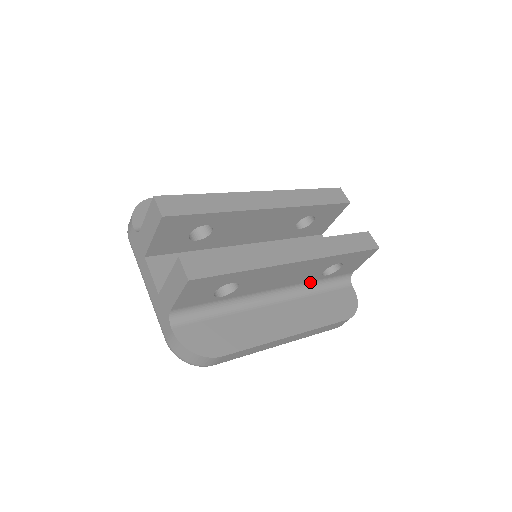
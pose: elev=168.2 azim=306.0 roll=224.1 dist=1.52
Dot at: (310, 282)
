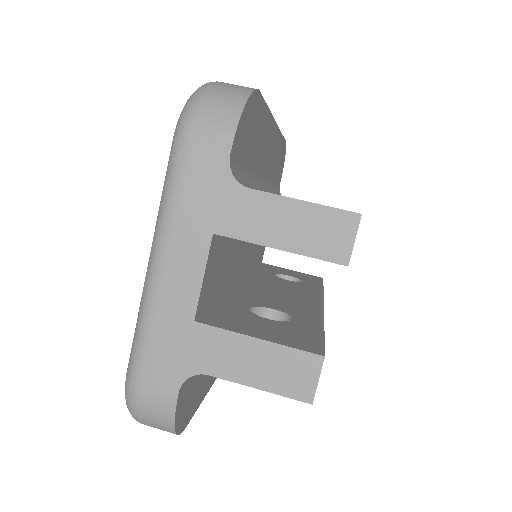
Dot at: occluded
